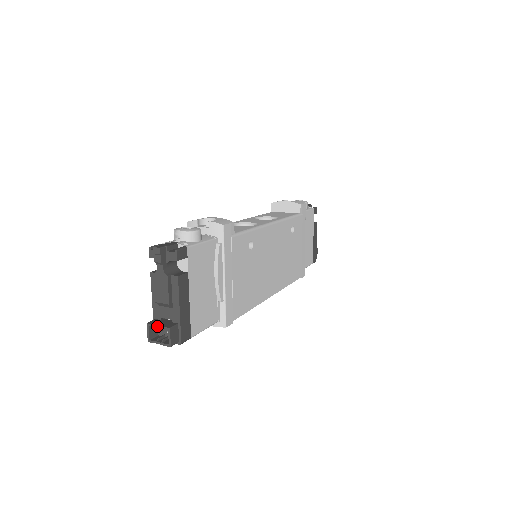
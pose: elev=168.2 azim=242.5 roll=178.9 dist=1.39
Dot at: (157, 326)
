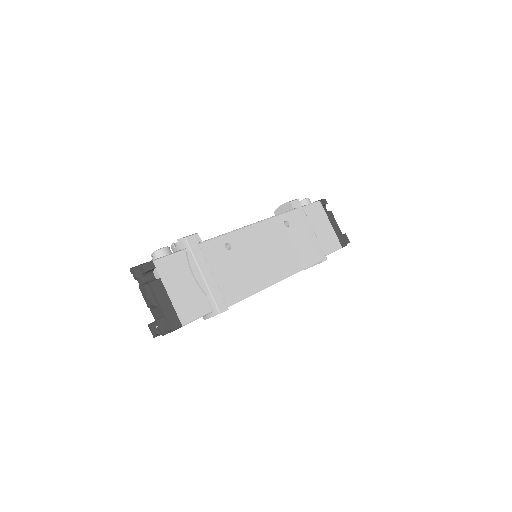
Dot at: (151, 323)
